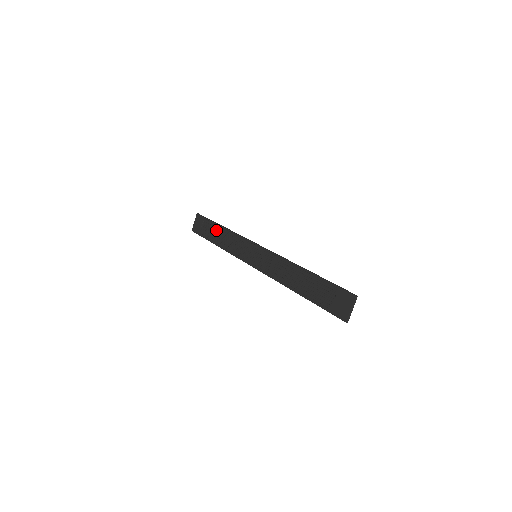
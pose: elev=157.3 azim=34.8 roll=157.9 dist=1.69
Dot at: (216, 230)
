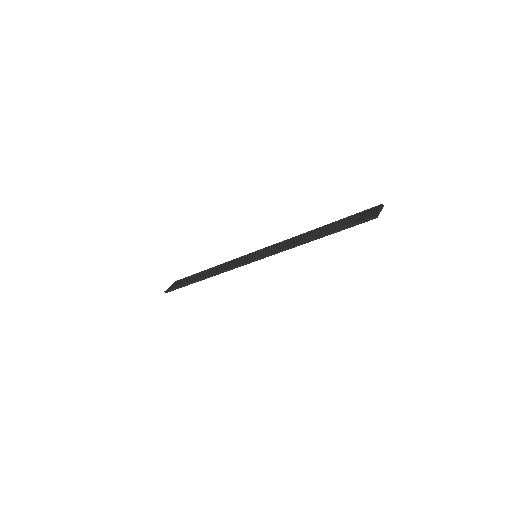
Dot at: (202, 273)
